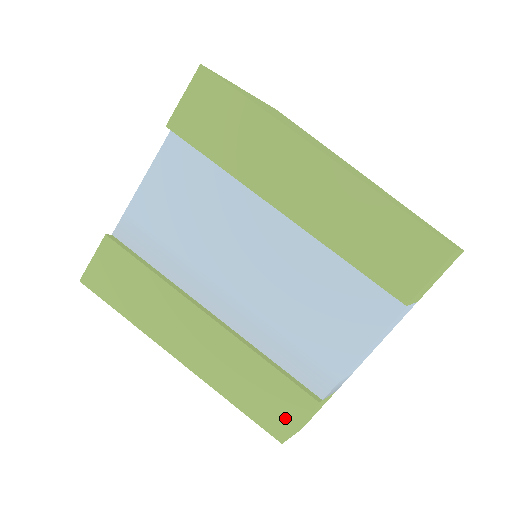
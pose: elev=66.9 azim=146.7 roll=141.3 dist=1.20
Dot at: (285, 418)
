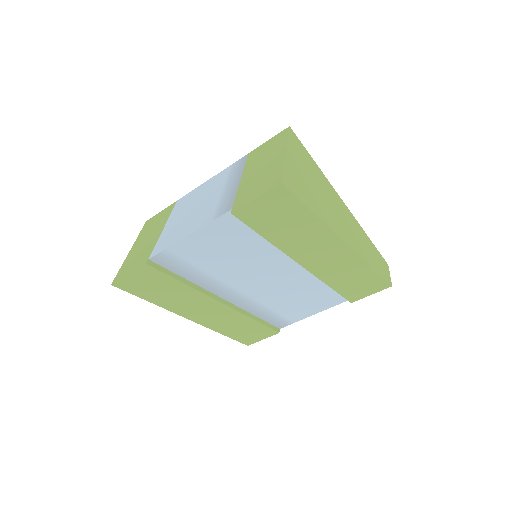
Dot at: (255, 338)
